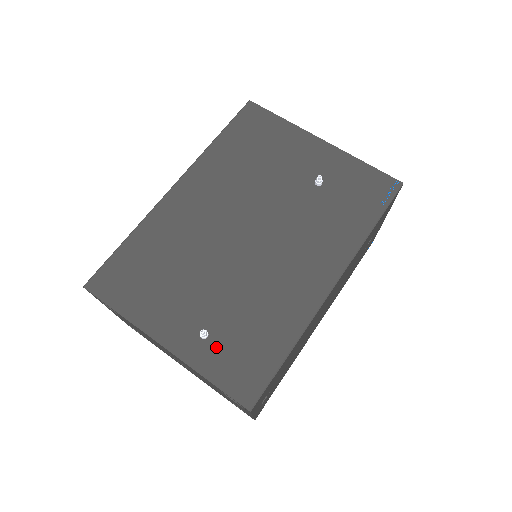
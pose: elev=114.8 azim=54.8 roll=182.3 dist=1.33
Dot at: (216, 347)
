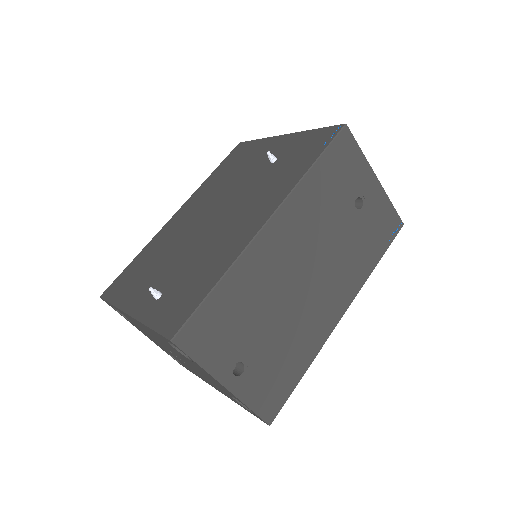
Dot at: (163, 302)
